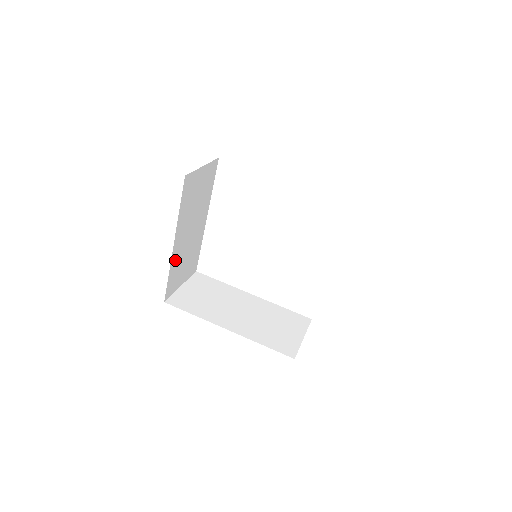
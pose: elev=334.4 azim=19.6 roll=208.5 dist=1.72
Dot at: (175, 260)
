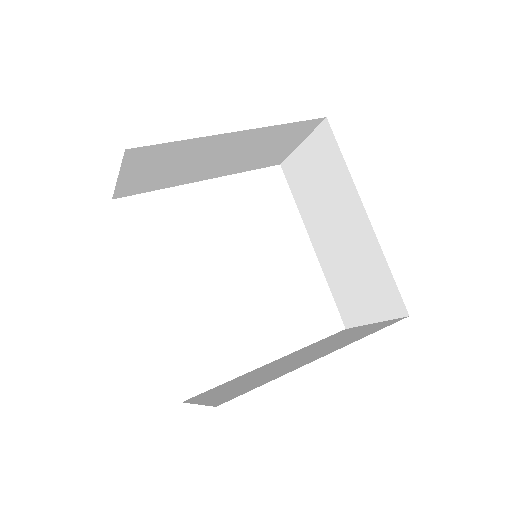
Dot at: (198, 144)
